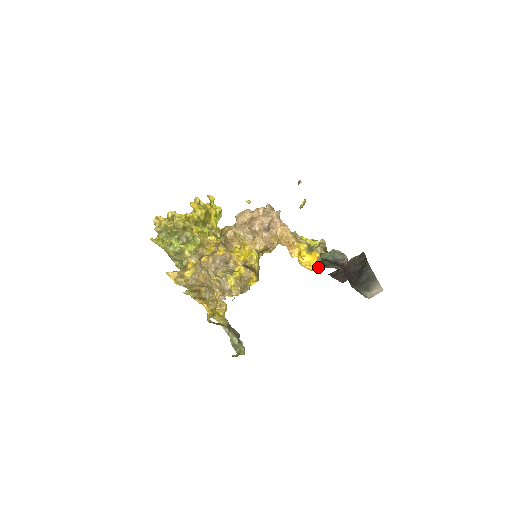
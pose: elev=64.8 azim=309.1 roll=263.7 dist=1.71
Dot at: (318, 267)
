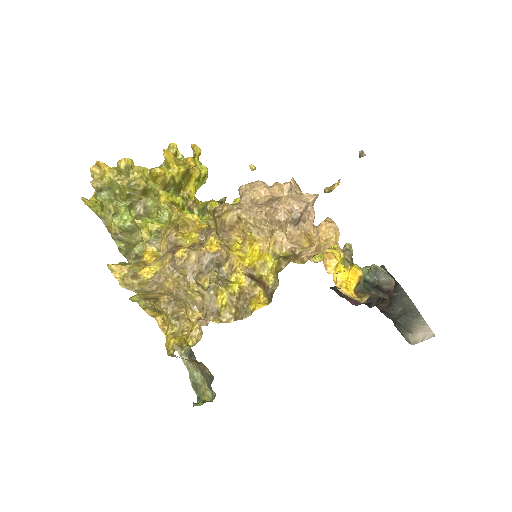
Dot at: (359, 292)
